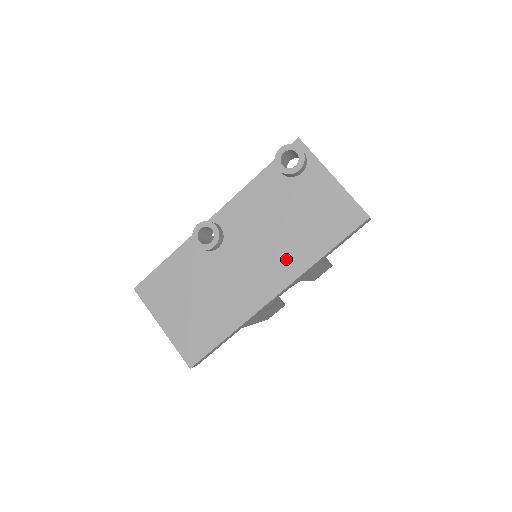
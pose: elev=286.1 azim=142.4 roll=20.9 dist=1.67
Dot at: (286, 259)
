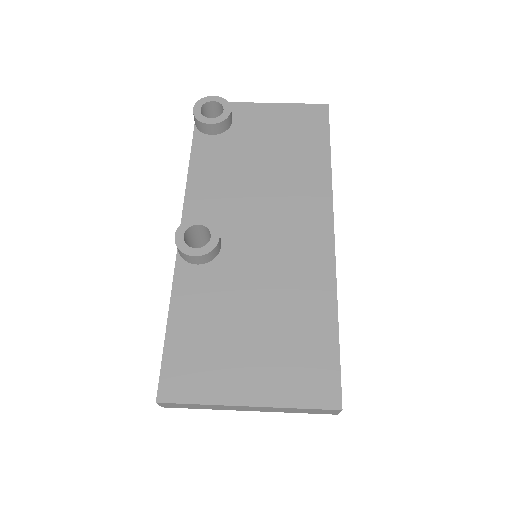
Dot at: (302, 191)
